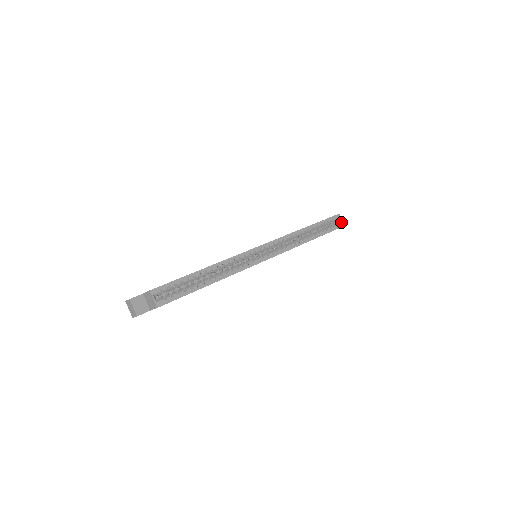
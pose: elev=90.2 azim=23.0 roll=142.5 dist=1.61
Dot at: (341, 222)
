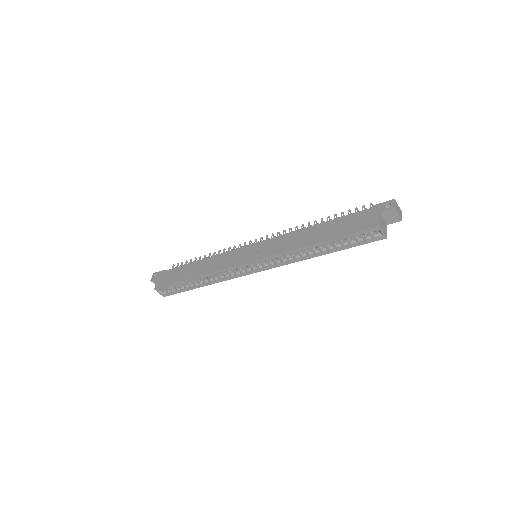
Dot at: (382, 234)
